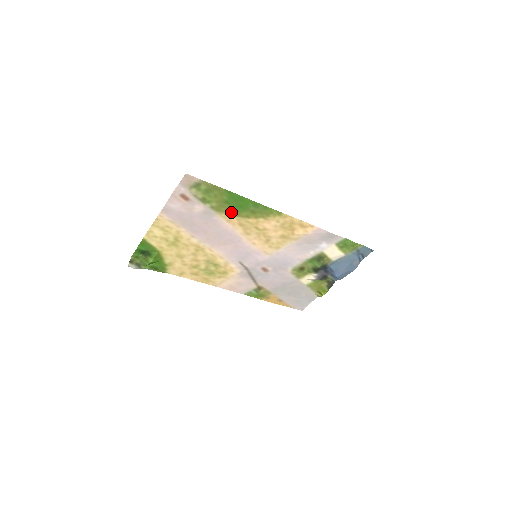
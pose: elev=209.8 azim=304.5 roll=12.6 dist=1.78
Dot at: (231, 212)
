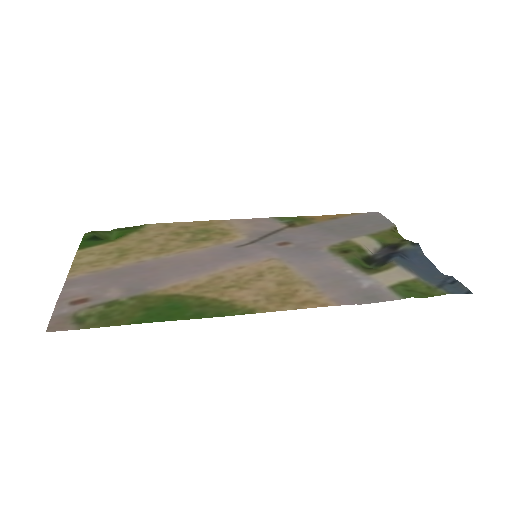
Dot at: (167, 298)
